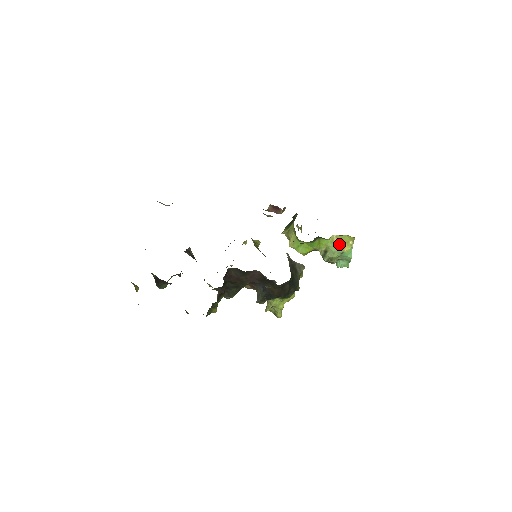
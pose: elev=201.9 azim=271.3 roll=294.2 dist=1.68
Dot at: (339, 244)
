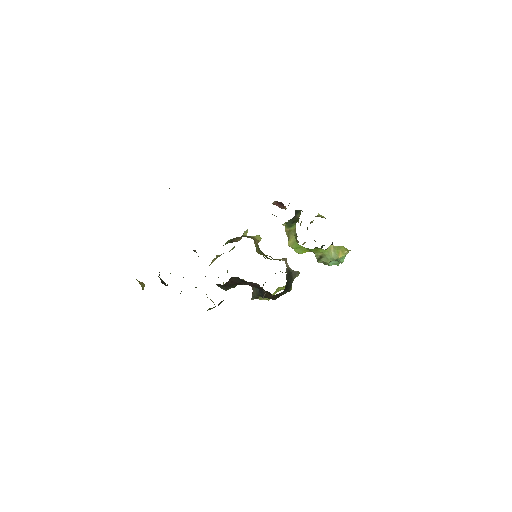
Dot at: (335, 252)
